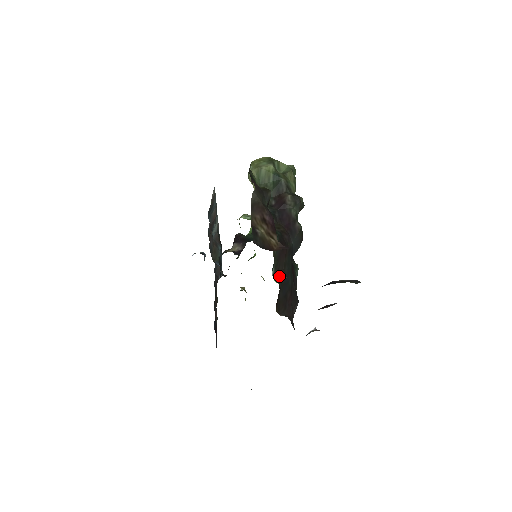
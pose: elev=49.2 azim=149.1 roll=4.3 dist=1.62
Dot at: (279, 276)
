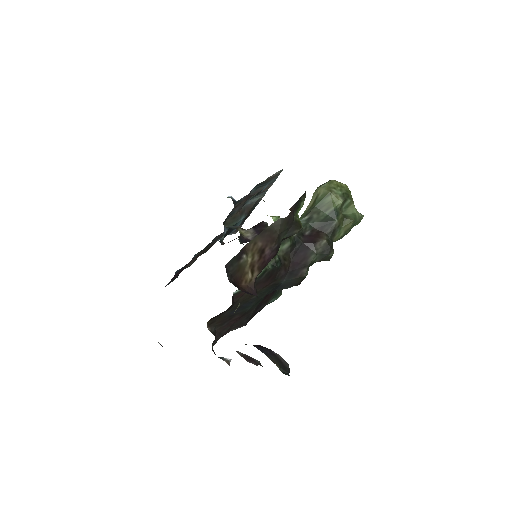
Dot at: (240, 298)
